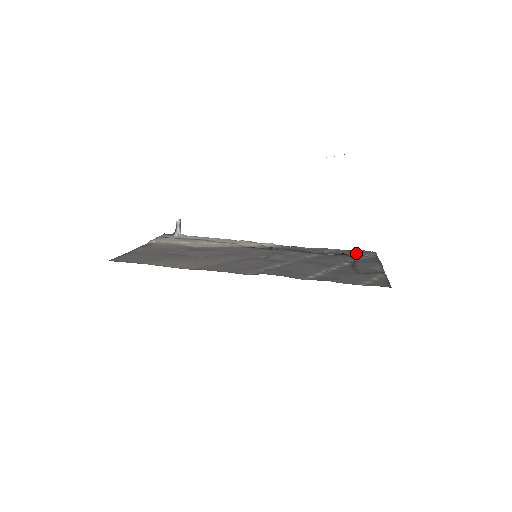
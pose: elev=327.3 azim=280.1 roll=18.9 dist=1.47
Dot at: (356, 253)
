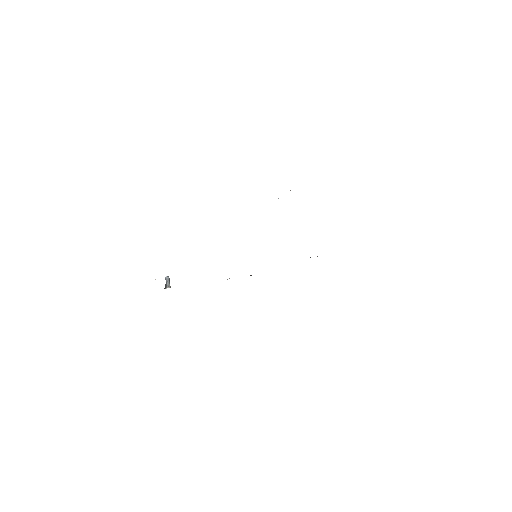
Dot at: occluded
